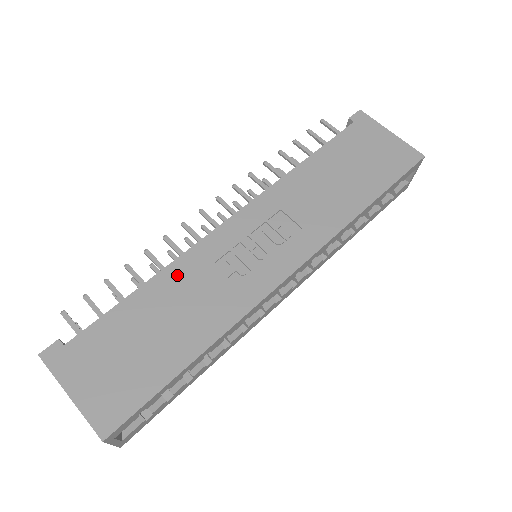
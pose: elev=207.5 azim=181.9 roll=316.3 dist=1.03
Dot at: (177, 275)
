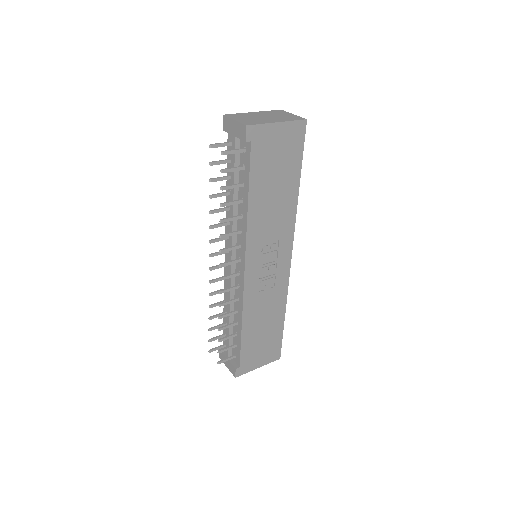
Dot at: (250, 312)
